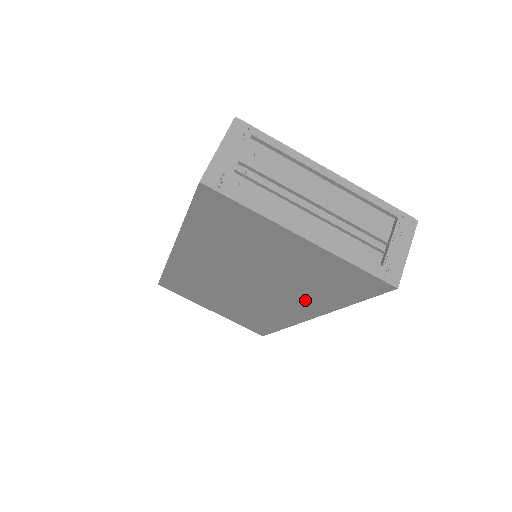
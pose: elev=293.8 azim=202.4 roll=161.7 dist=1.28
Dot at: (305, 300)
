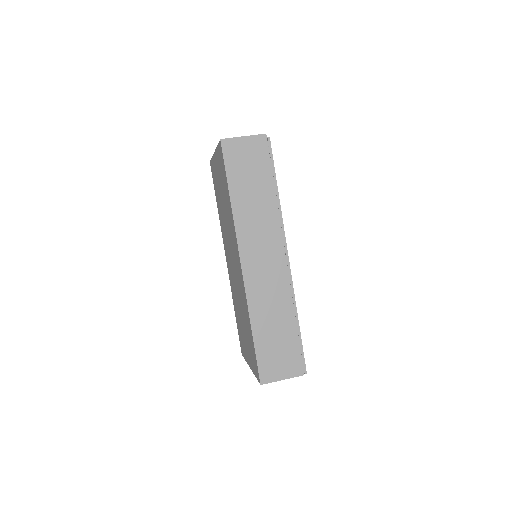
Dot at: (232, 228)
